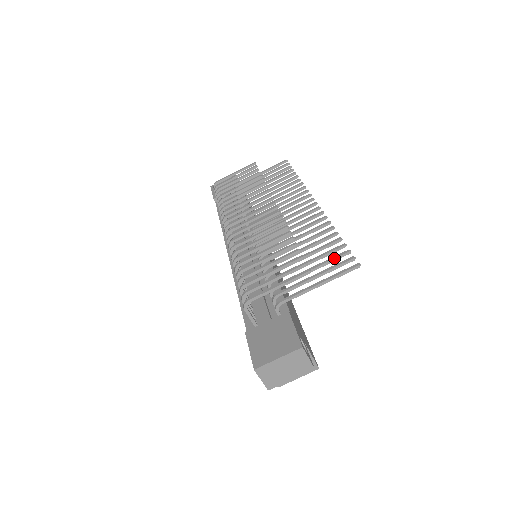
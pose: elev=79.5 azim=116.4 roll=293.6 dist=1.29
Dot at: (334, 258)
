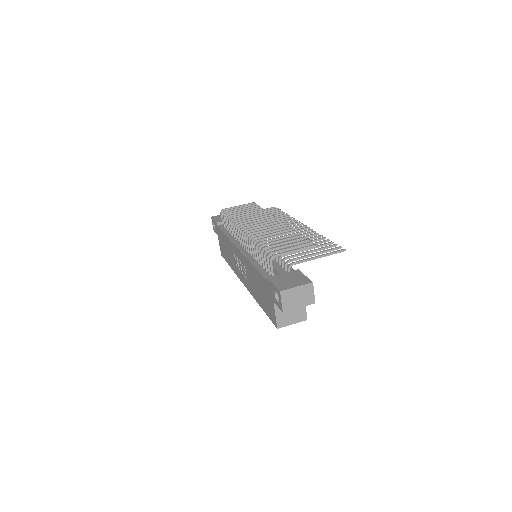
Dot at: (327, 247)
